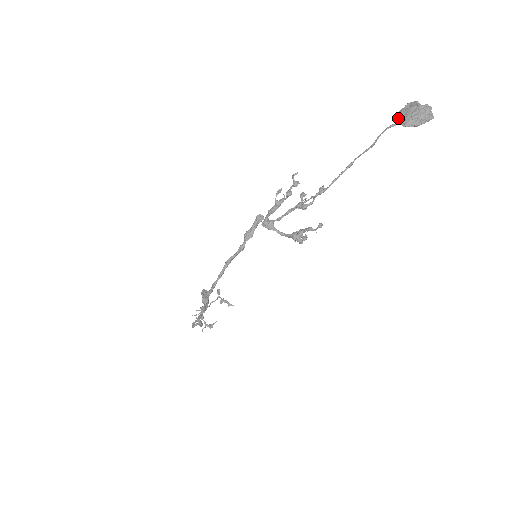
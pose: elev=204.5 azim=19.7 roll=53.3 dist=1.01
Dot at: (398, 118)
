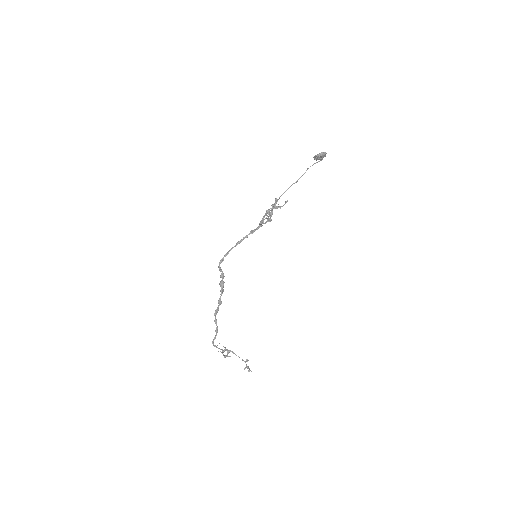
Dot at: (314, 159)
